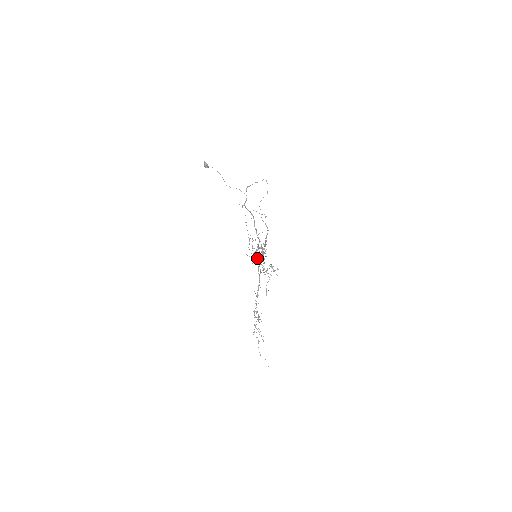
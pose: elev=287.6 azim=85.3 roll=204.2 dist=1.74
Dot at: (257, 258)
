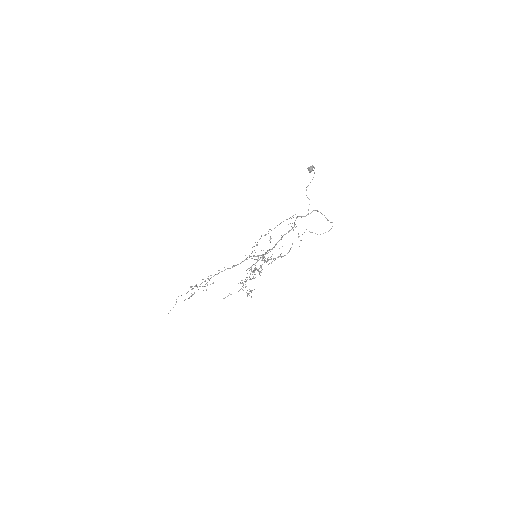
Dot at: (251, 269)
